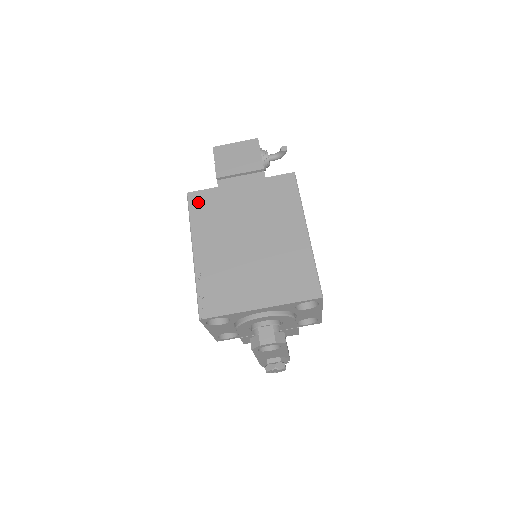
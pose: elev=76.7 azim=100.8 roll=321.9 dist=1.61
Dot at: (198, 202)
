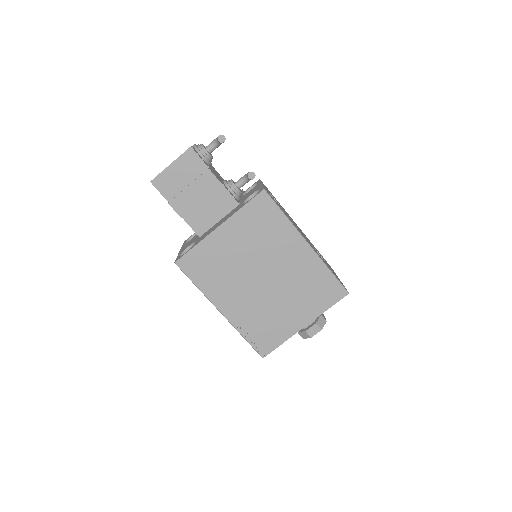
Dot at: (192, 267)
